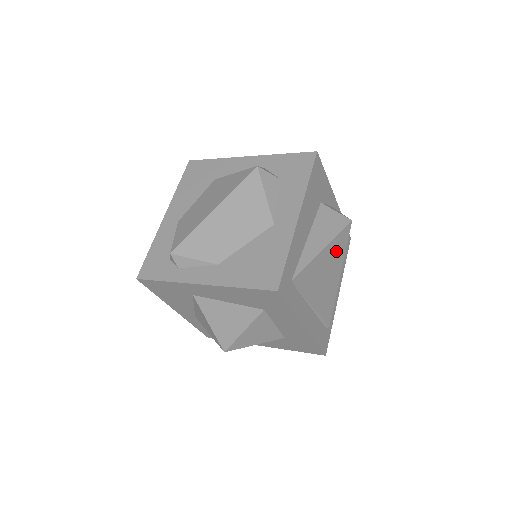
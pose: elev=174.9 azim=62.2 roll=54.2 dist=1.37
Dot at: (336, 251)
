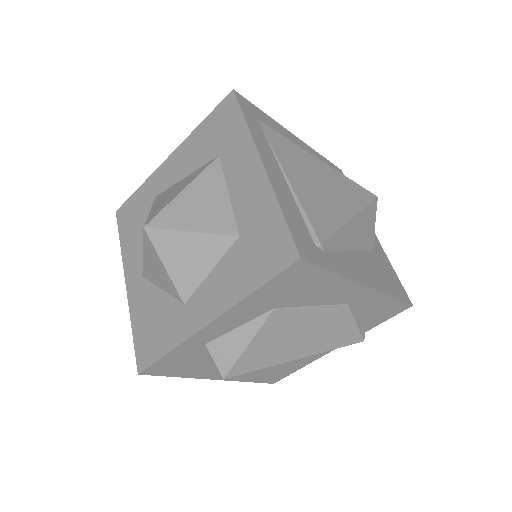
Dot at: (344, 187)
